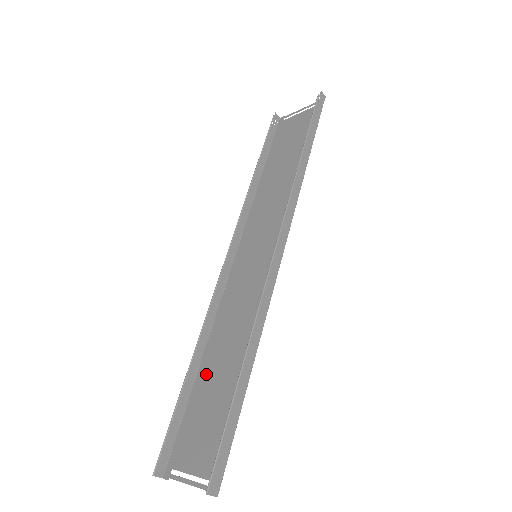
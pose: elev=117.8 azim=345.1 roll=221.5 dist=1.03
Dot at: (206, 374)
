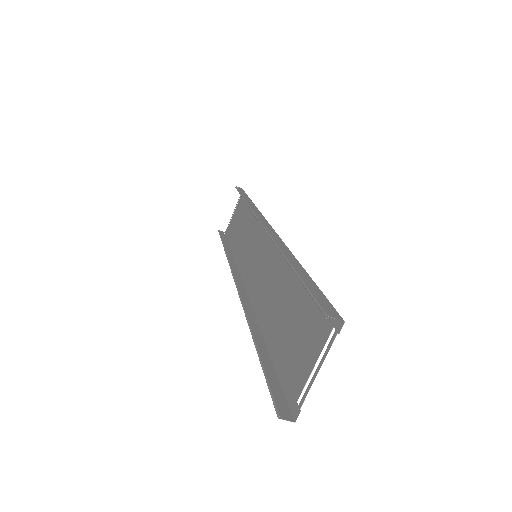
Dot at: (273, 330)
